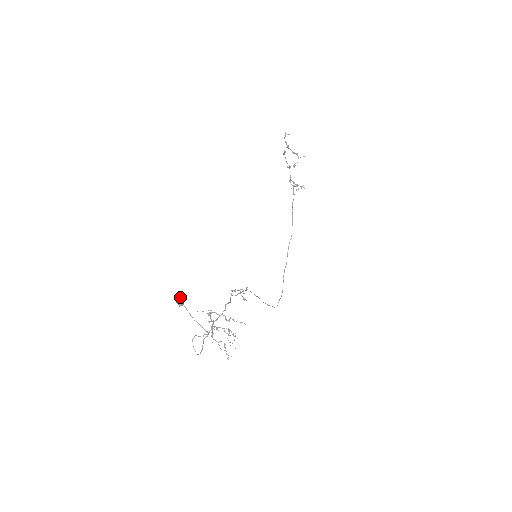
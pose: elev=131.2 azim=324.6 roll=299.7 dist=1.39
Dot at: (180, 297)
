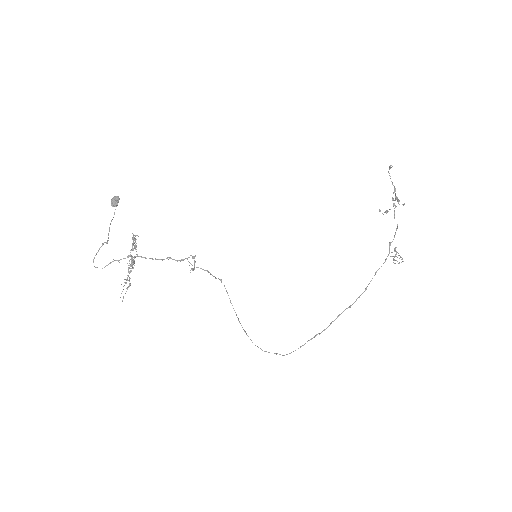
Dot at: (117, 197)
